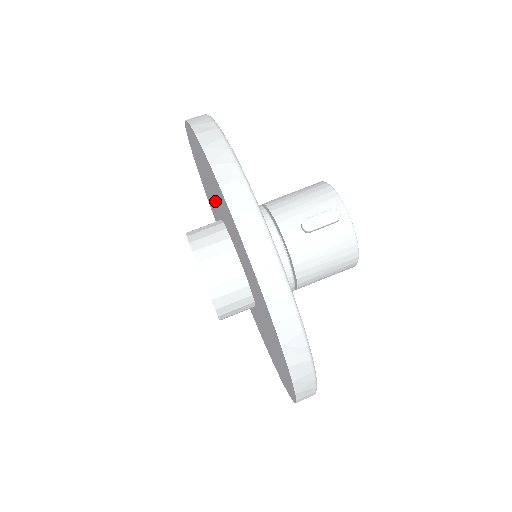
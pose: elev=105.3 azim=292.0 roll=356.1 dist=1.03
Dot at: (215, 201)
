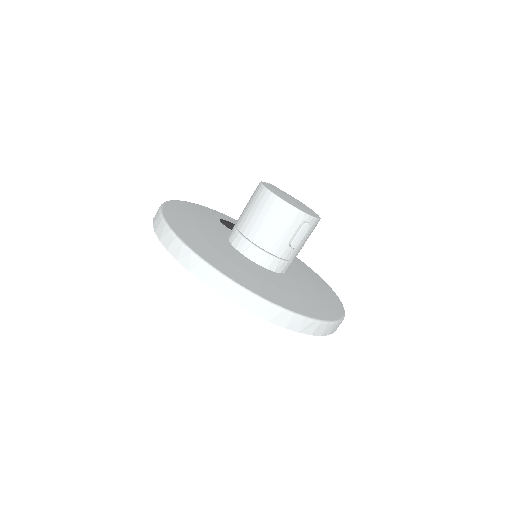
Dot at: occluded
